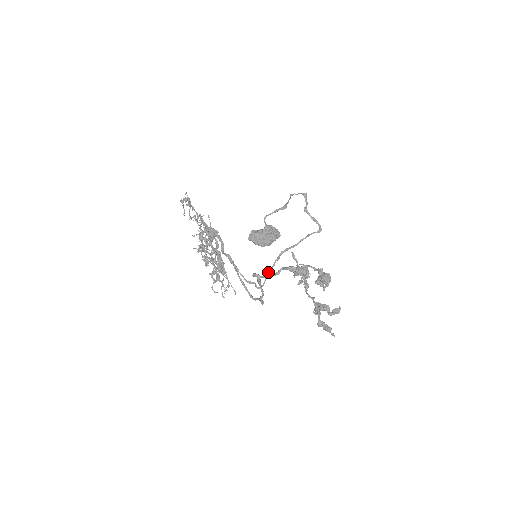
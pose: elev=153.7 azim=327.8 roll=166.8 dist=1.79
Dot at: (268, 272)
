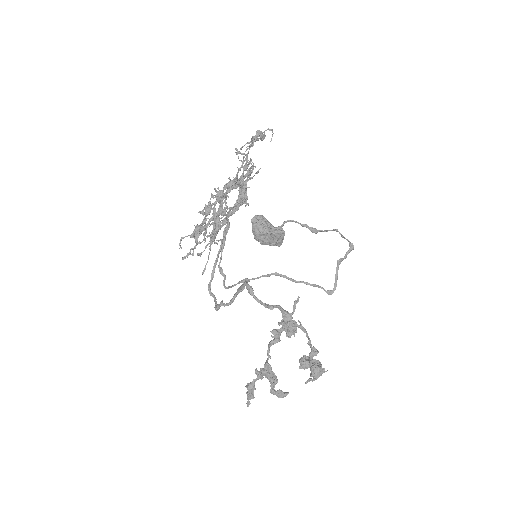
Dot at: (247, 279)
